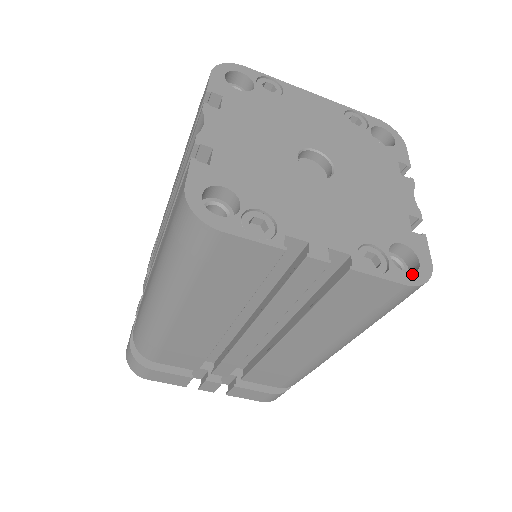
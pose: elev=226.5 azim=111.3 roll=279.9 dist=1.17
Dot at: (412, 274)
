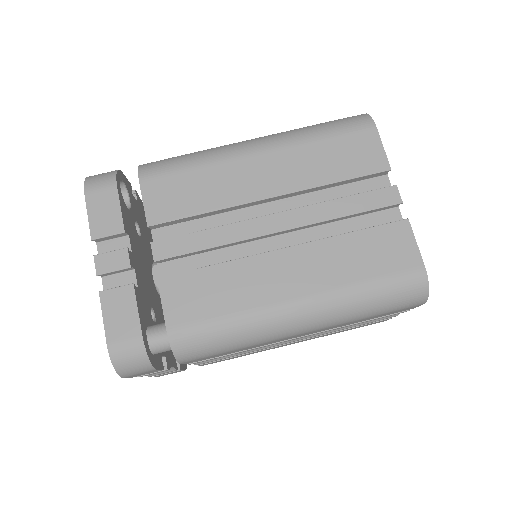
Dot at: occluded
